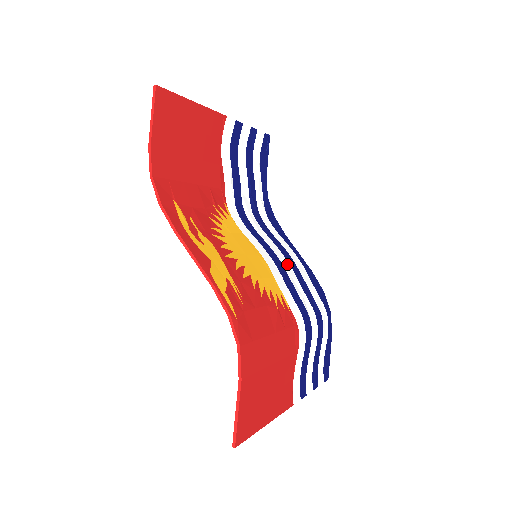
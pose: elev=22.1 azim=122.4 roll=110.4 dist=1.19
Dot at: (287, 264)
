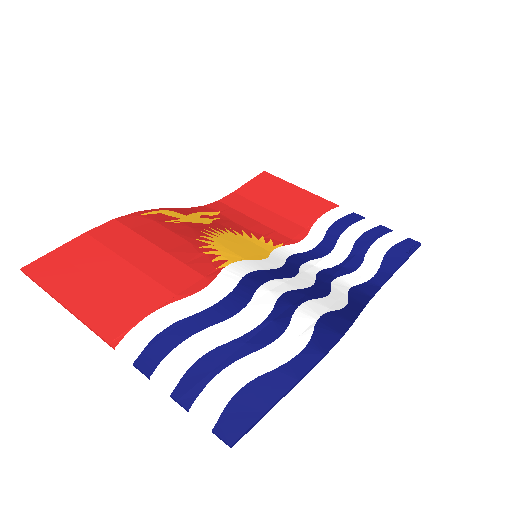
Dot at: (300, 285)
